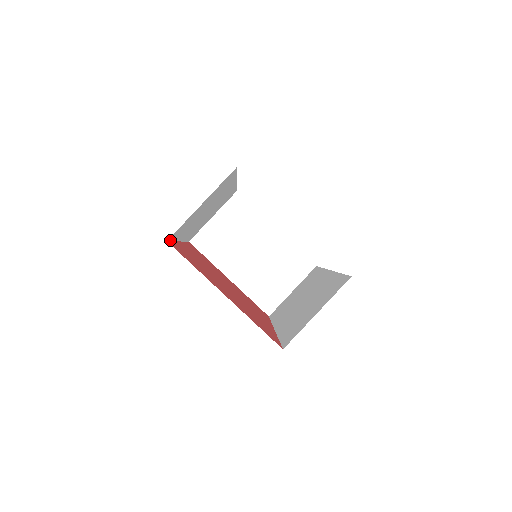
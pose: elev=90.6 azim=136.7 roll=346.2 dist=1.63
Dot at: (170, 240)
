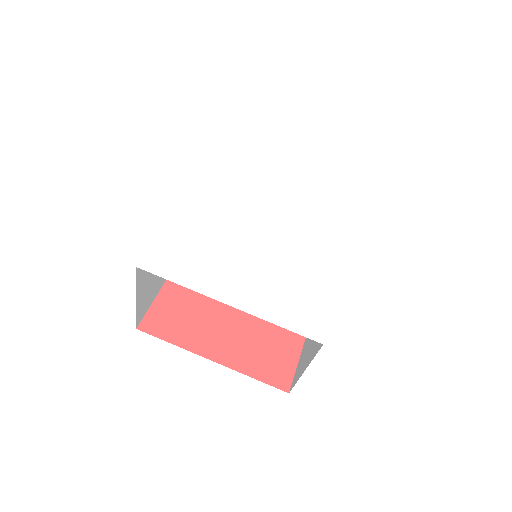
Dot at: (145, 313)
